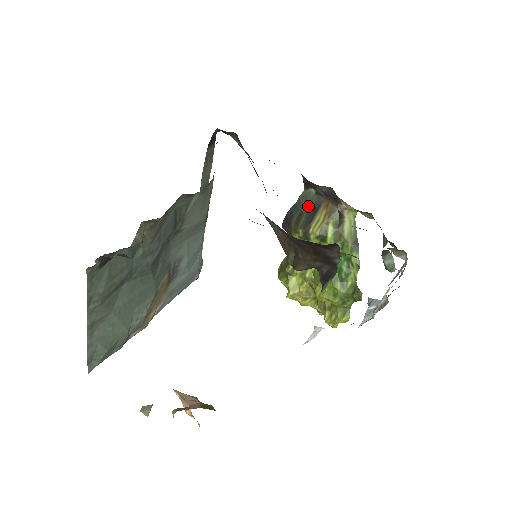
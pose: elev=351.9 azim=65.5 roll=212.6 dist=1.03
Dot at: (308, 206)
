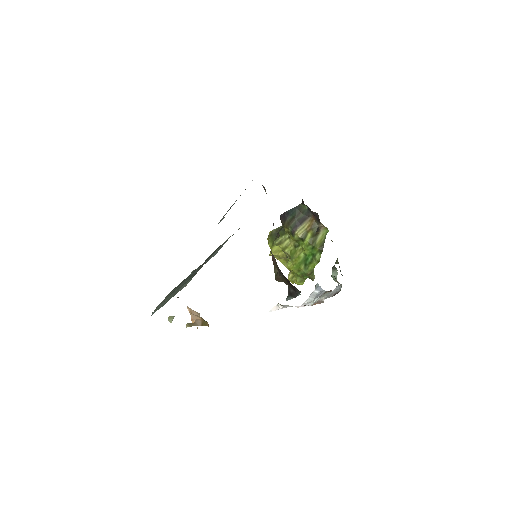
Dot at: (300, 214)
